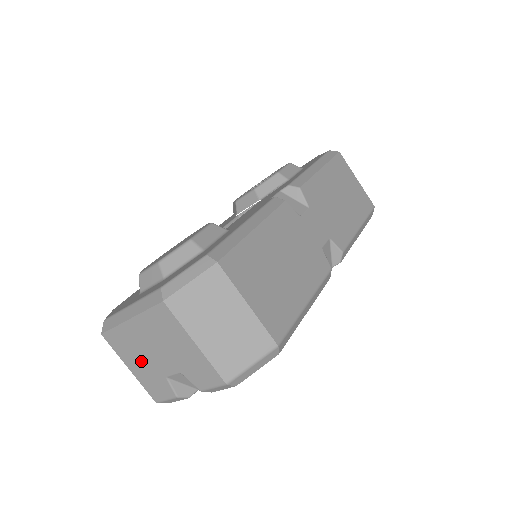
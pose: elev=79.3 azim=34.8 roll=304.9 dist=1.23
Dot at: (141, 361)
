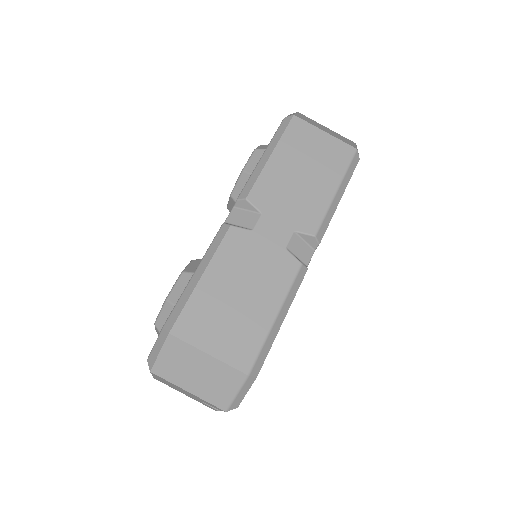
Dot at: occluded
